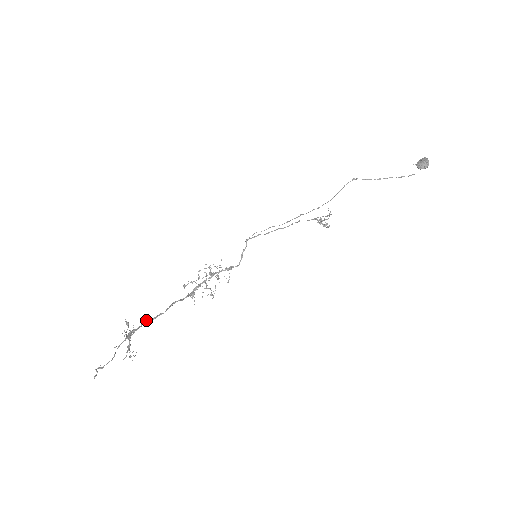
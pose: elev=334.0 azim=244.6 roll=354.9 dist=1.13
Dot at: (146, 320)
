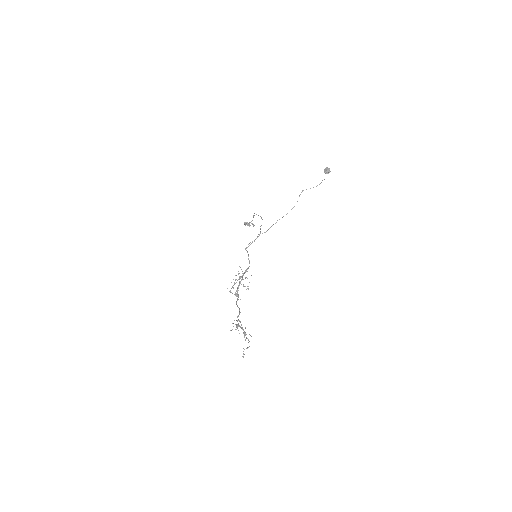
Dot at: (237, 317)
